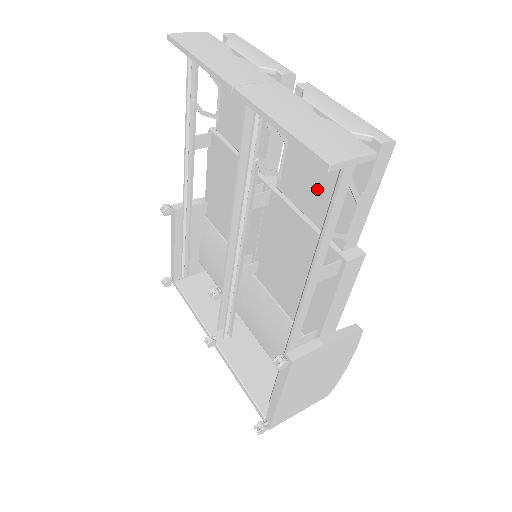
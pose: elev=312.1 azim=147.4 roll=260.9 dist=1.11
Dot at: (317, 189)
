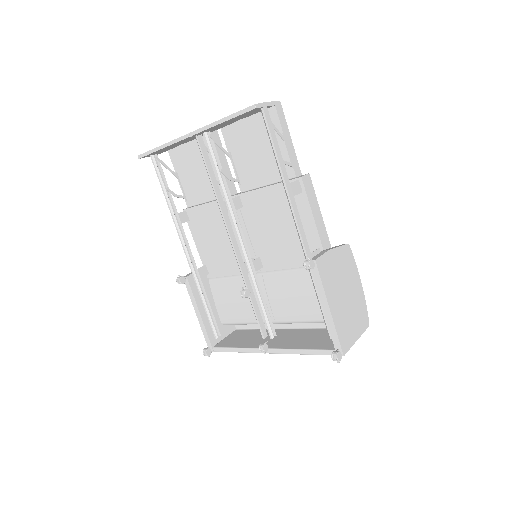
Dot at: (262, 162)
